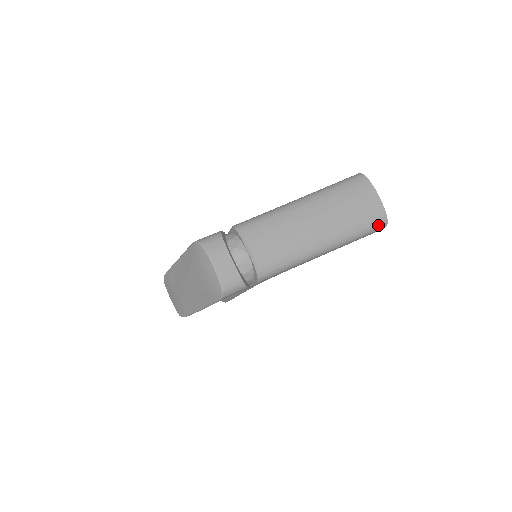
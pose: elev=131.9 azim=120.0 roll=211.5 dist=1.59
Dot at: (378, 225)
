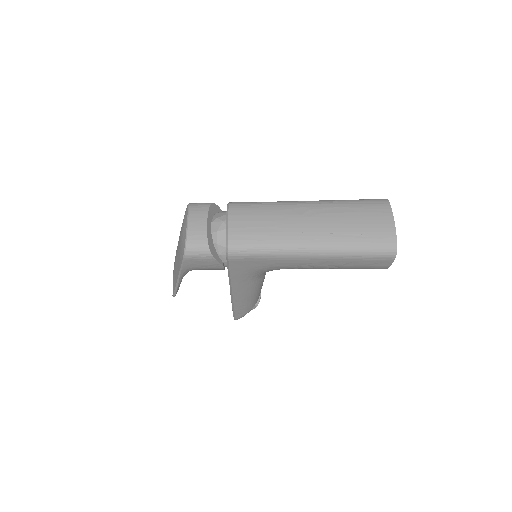
Dot at: (383, 249)
